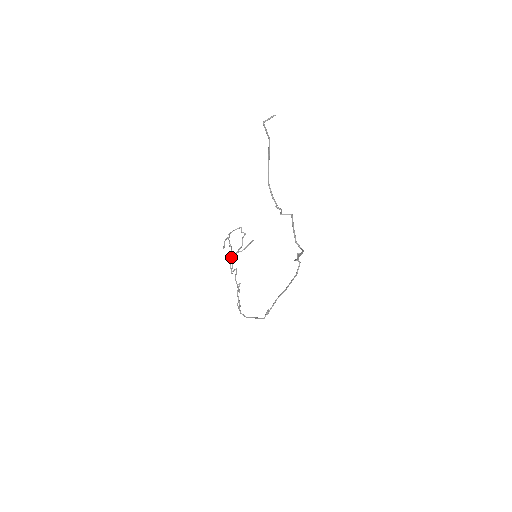
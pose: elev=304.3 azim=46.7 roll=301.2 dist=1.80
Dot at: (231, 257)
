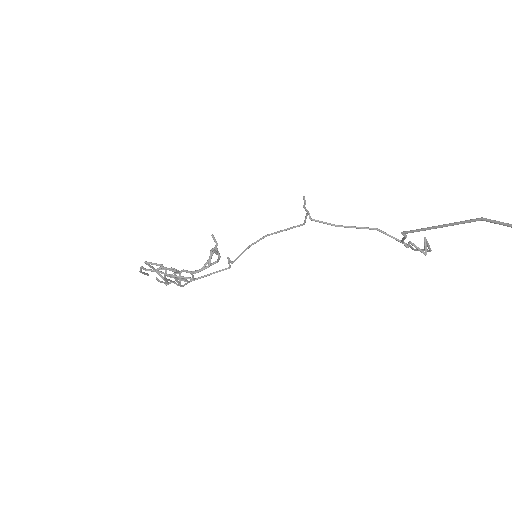
Dot at: occluded
